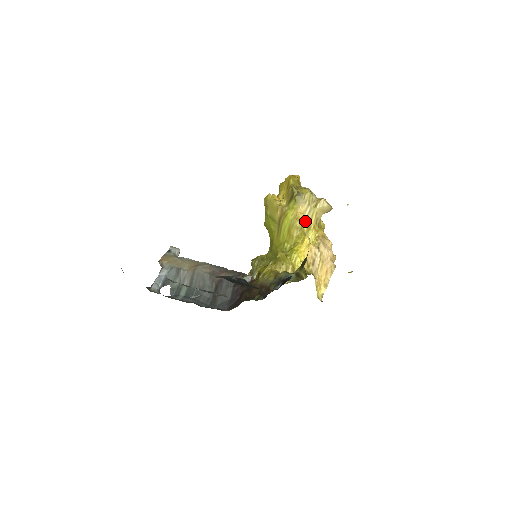
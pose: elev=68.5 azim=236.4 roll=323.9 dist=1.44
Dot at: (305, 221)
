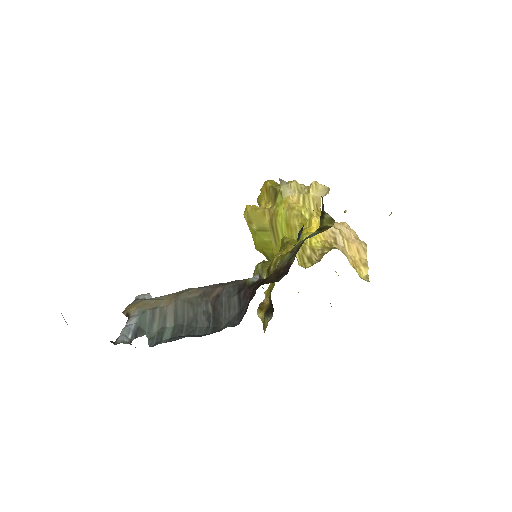
Dot at: (303, 209)
